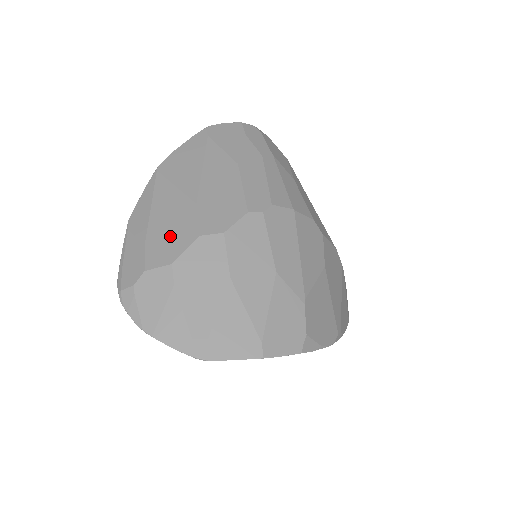
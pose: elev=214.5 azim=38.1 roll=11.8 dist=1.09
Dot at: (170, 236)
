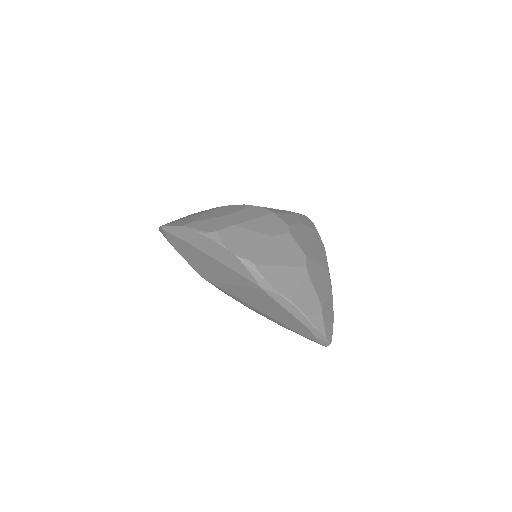
Dot at: occluded
